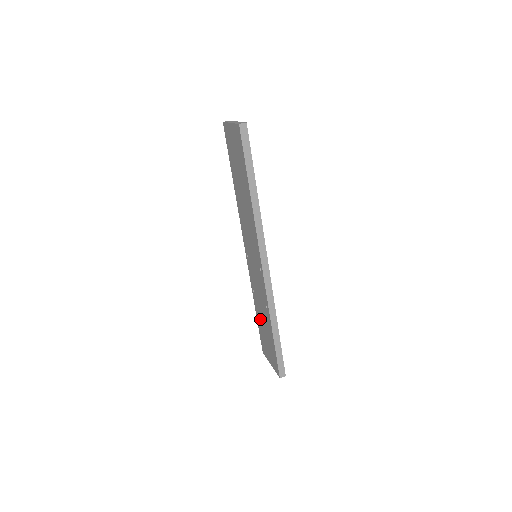
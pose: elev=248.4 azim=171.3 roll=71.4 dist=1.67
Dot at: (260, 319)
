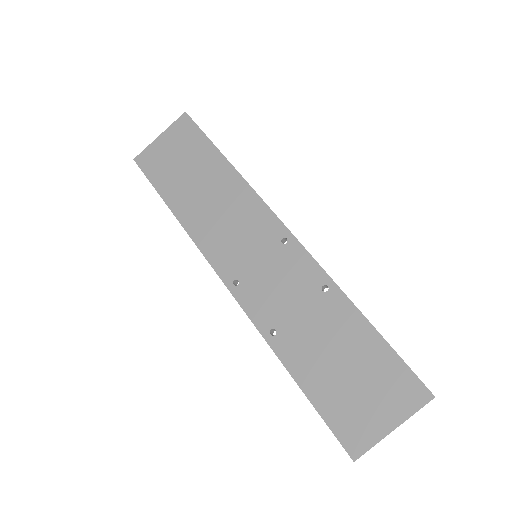
Dot at: (314, 363)
